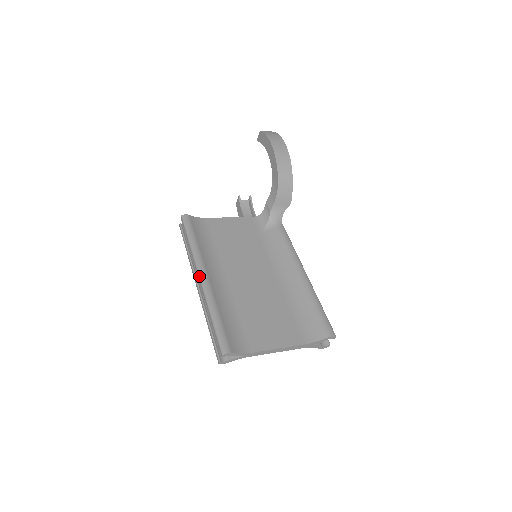
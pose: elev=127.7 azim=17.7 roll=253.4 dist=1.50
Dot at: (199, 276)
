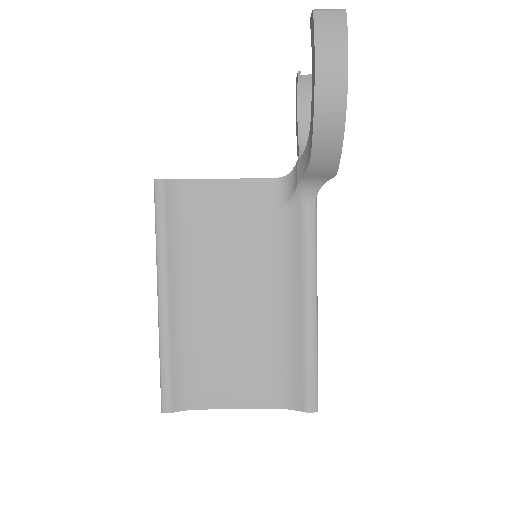
Dot at: occluded
